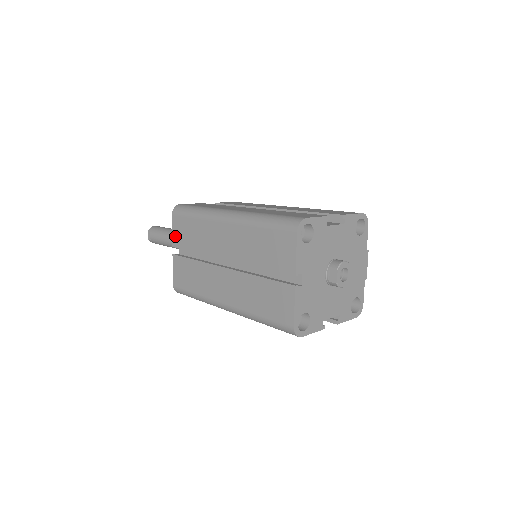
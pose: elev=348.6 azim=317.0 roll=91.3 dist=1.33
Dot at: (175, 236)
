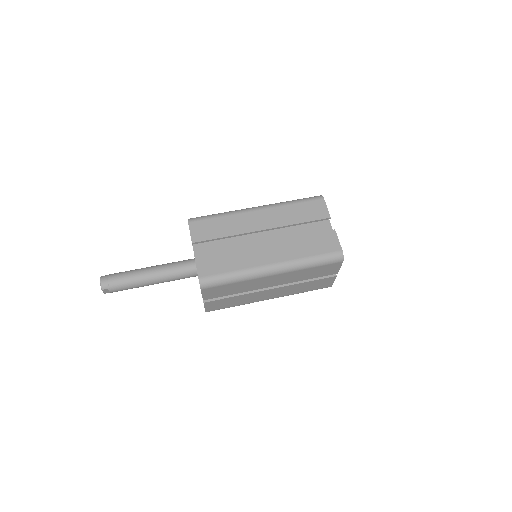
Dot at: (207, 296)
